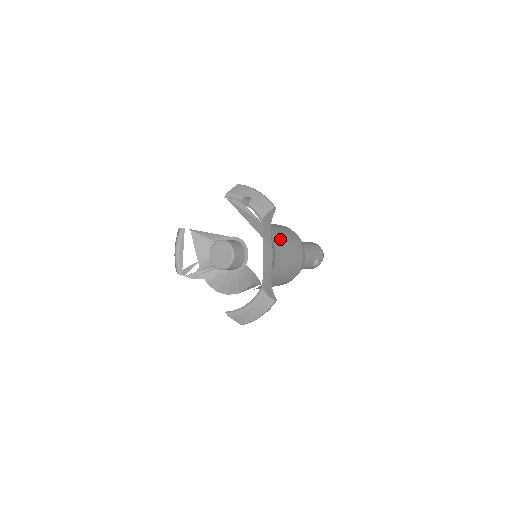
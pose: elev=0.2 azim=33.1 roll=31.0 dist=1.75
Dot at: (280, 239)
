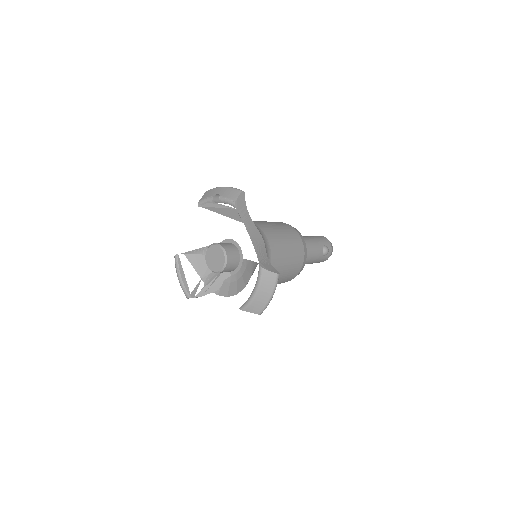
Dot at: (268, 227)
